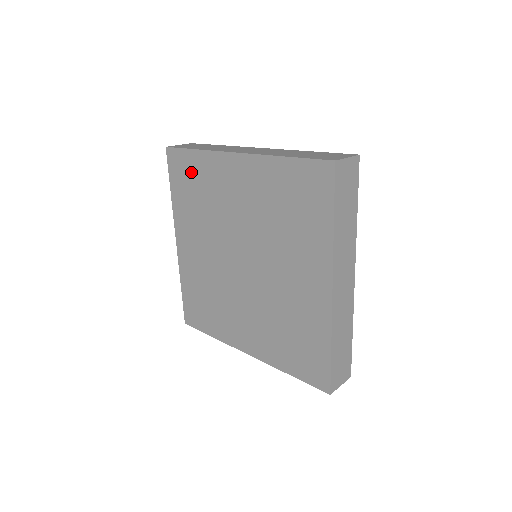
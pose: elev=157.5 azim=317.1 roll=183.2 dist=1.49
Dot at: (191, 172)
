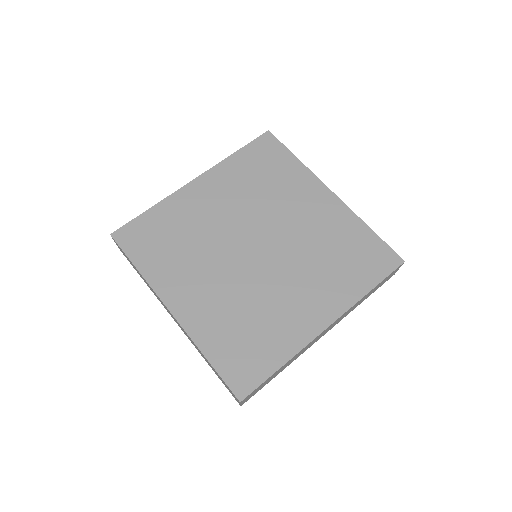
Dot at: (275, 162)
